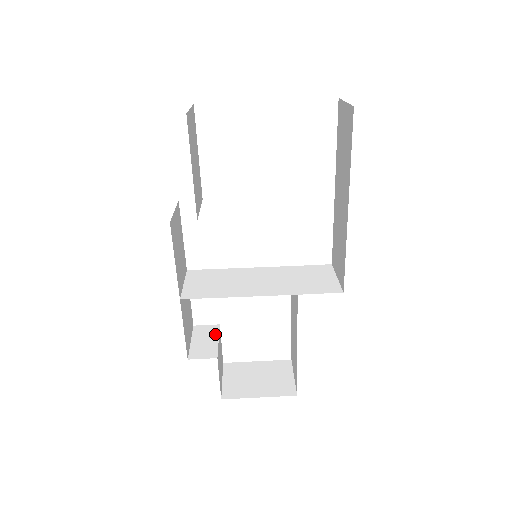
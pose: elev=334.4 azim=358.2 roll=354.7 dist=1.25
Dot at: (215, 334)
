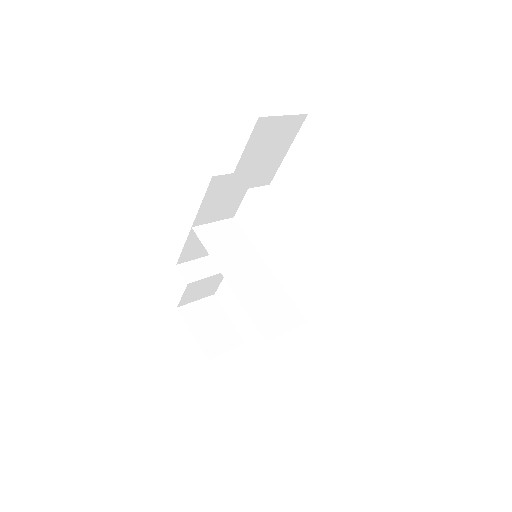
Dot at: (214, 272)
